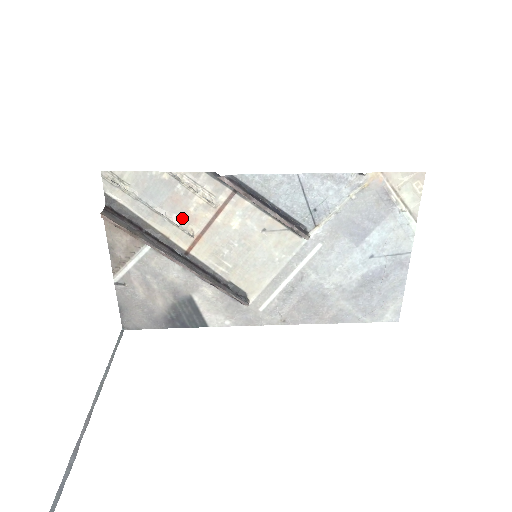
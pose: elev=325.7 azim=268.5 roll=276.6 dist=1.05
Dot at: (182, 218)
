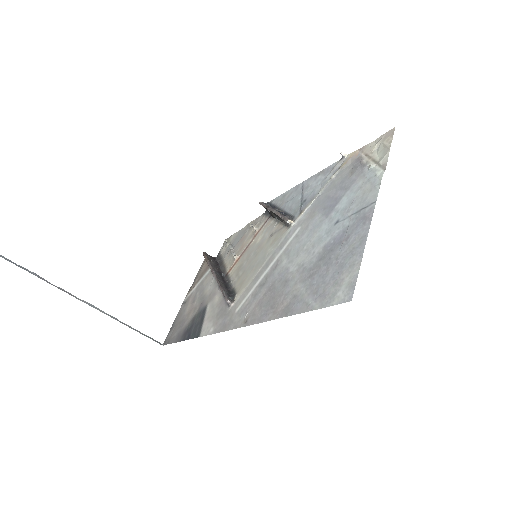
Dot at: (238, 250)
